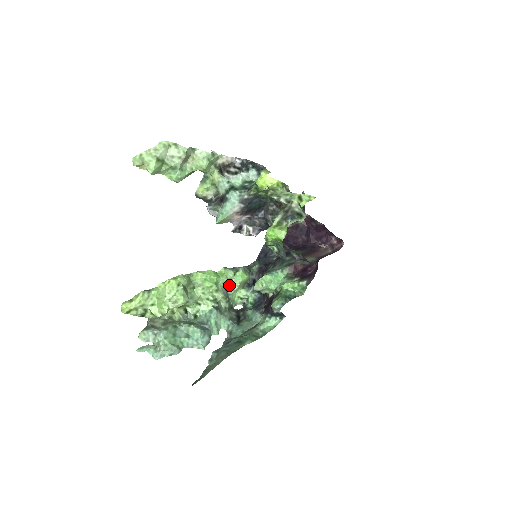
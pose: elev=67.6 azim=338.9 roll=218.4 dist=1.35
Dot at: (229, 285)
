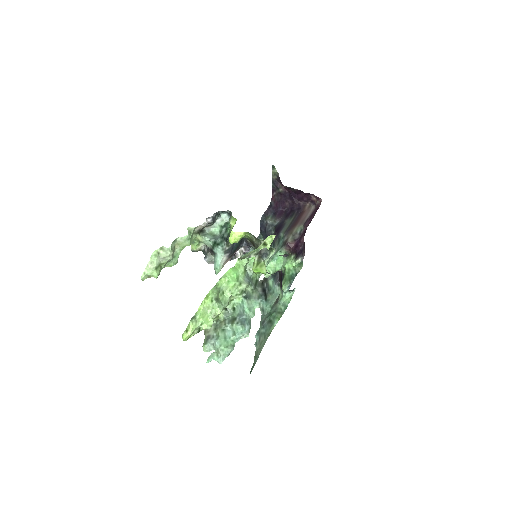
Dot at: (248, 268)
